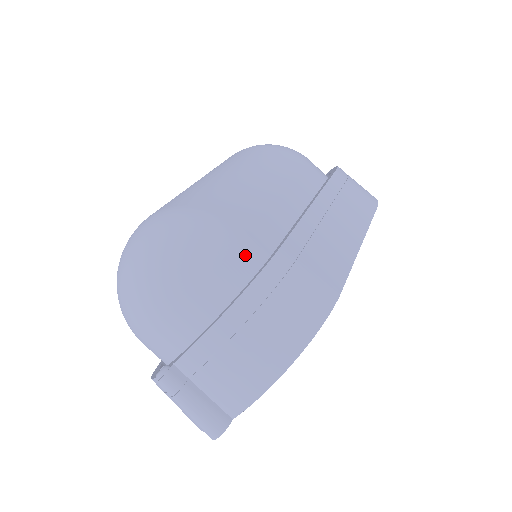
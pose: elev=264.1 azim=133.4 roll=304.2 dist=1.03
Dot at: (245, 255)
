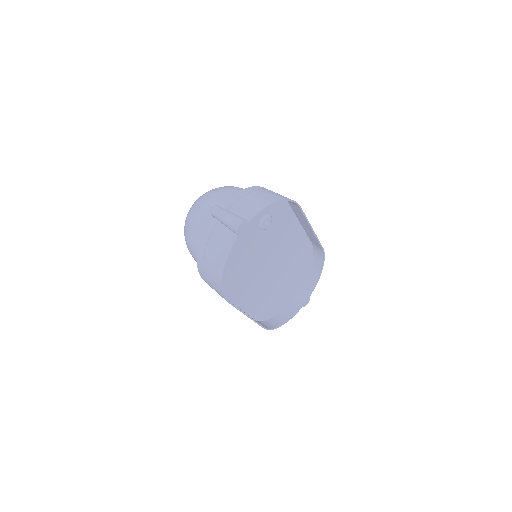
Dot at: occluded
